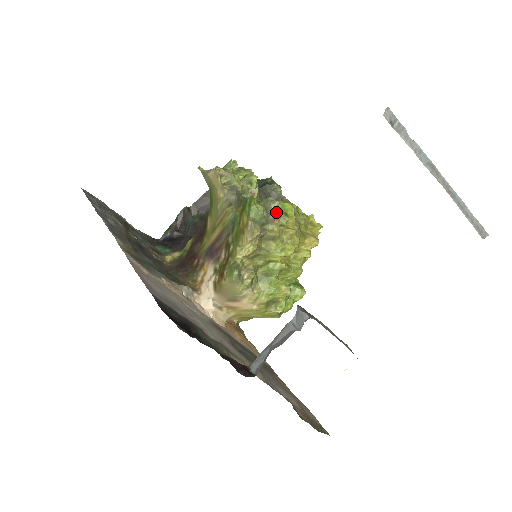
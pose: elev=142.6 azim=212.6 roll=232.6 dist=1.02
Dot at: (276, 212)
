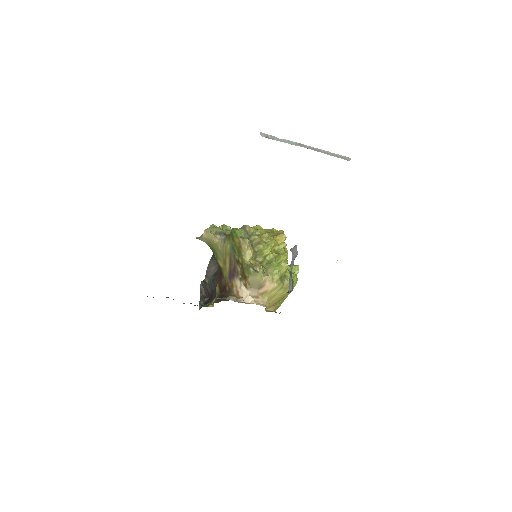
Dot at: (251, 230)
